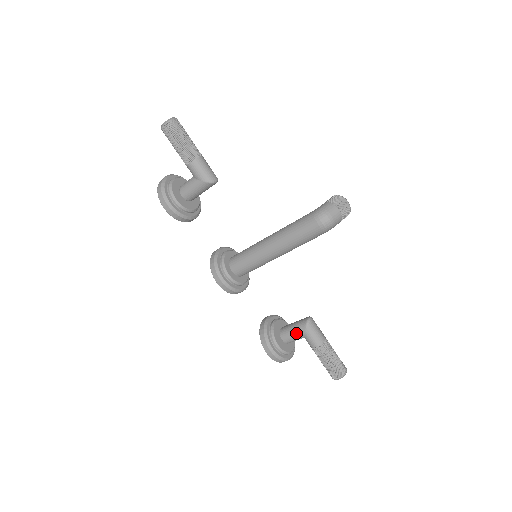
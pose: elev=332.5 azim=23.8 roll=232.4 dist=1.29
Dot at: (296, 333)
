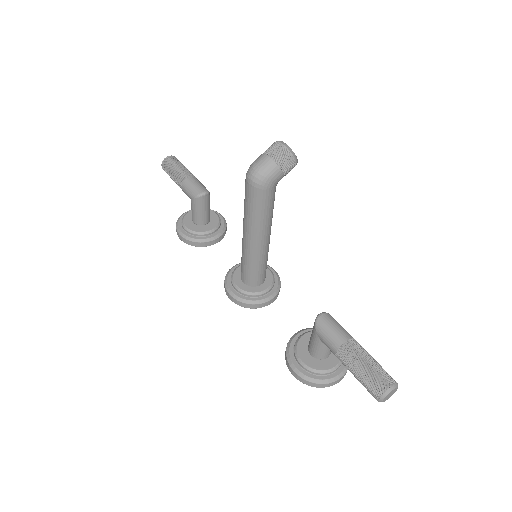
Dot at: (313, 339)
